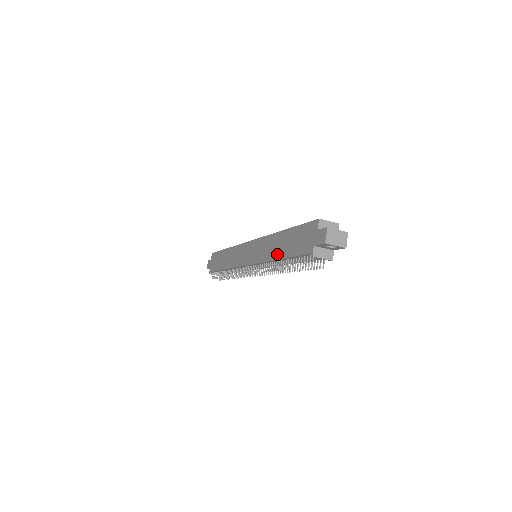
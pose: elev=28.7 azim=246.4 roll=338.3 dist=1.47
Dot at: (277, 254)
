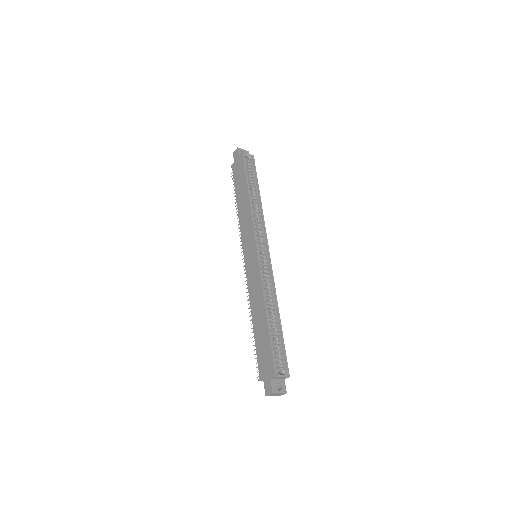
Dot at: (254, 319)
